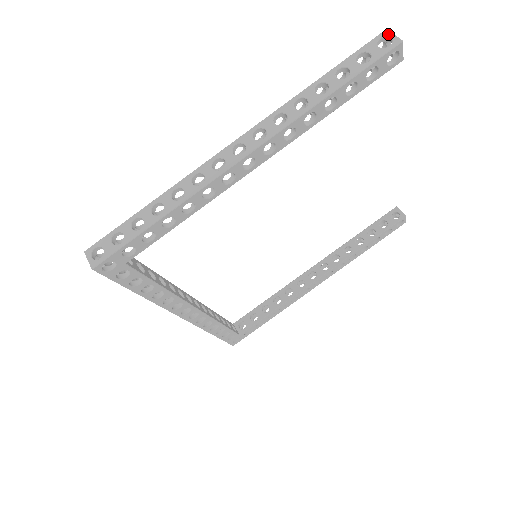
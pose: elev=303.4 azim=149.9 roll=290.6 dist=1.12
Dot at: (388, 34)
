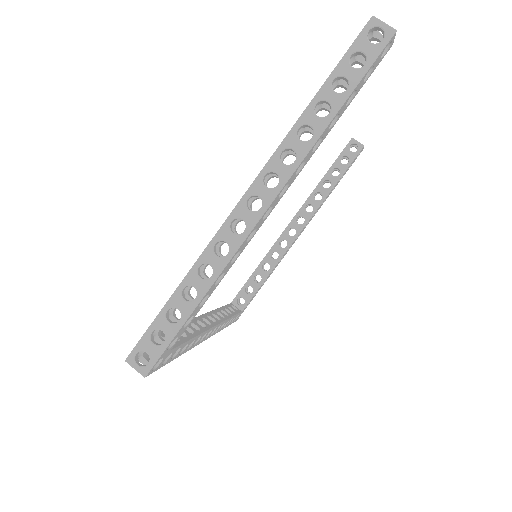
Dot at: (377, 23)
